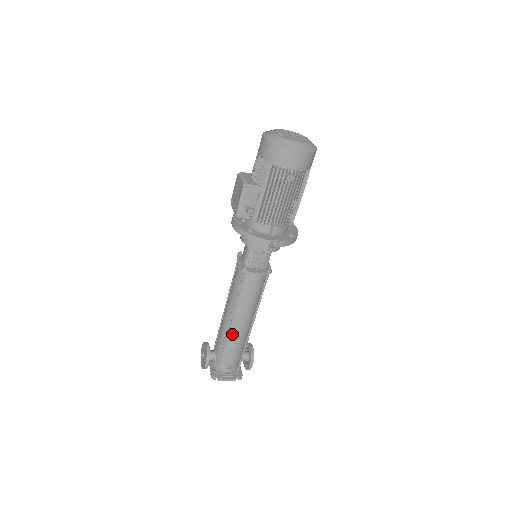
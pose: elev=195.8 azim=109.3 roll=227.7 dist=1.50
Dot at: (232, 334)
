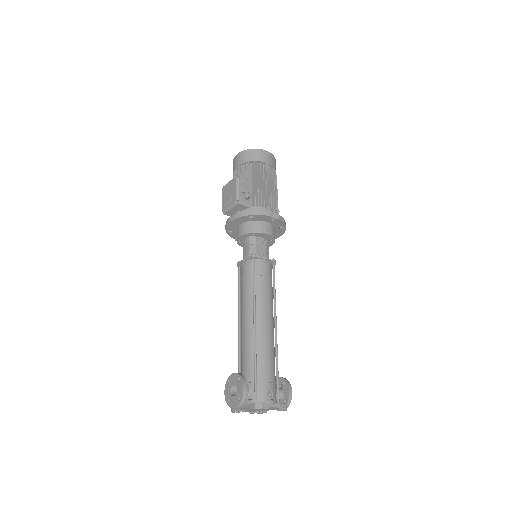
Dot at: (261, 339)
